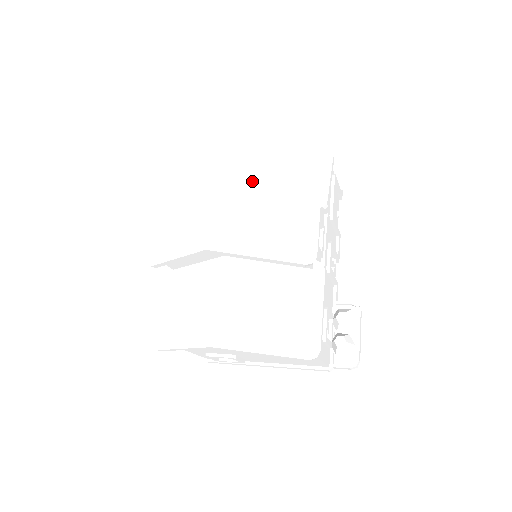
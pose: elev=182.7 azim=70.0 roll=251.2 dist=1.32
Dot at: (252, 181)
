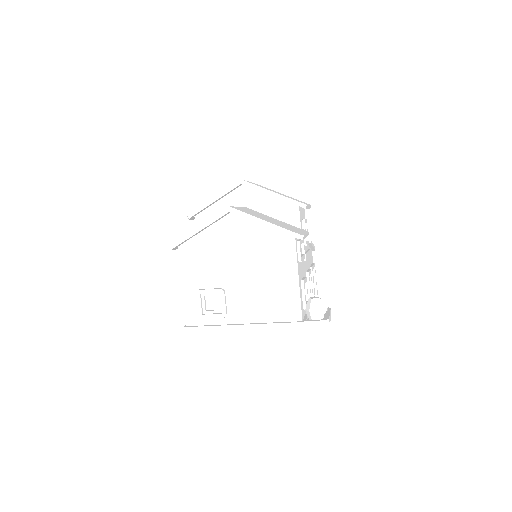
Dot at: occluded
